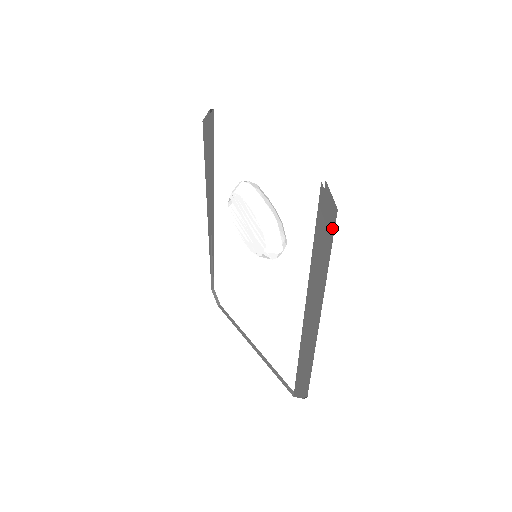
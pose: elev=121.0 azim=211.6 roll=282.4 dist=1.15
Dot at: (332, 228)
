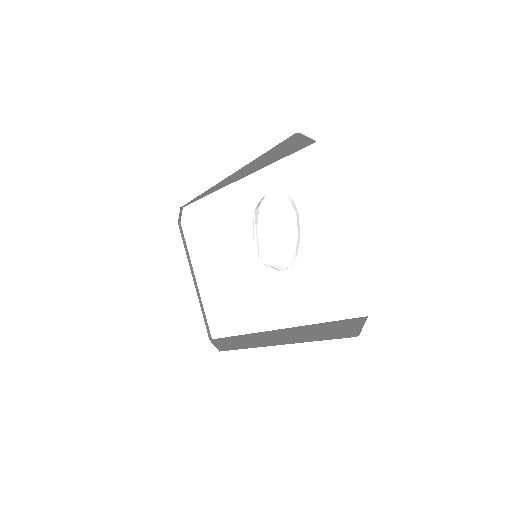
Dot at: (344, 335)
